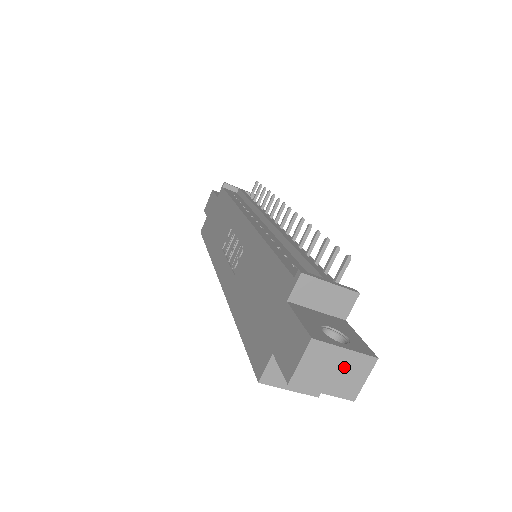
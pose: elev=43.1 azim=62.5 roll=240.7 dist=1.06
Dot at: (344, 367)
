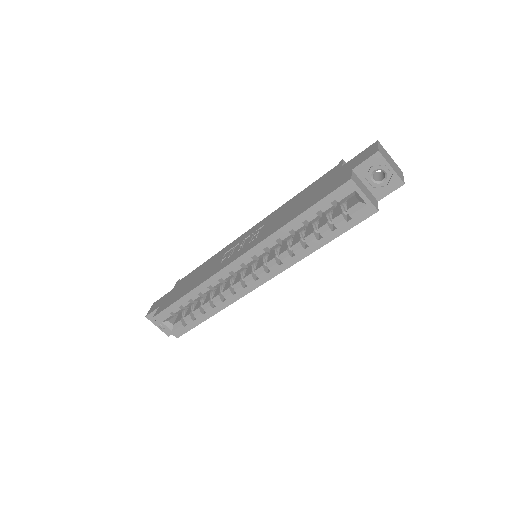
Dot at: (393, 164)
